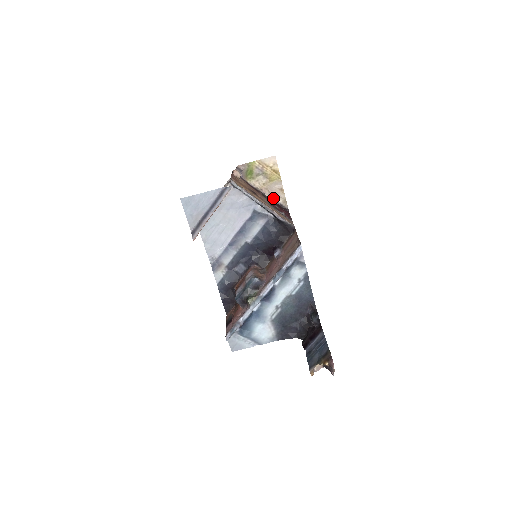
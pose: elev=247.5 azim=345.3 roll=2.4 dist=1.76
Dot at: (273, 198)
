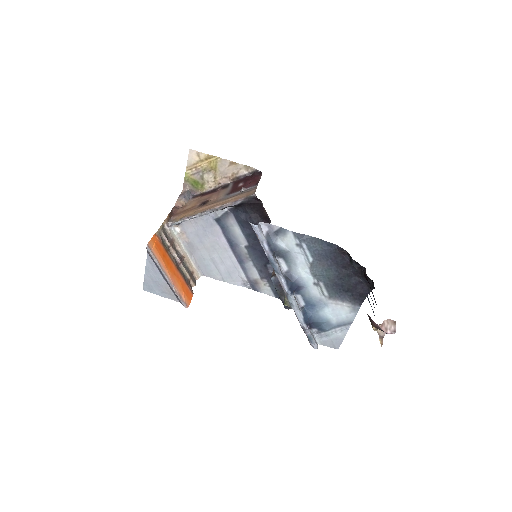
Dot at: (236, 178)
